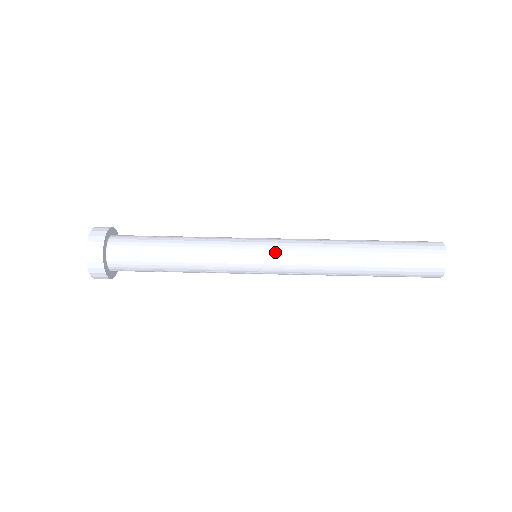
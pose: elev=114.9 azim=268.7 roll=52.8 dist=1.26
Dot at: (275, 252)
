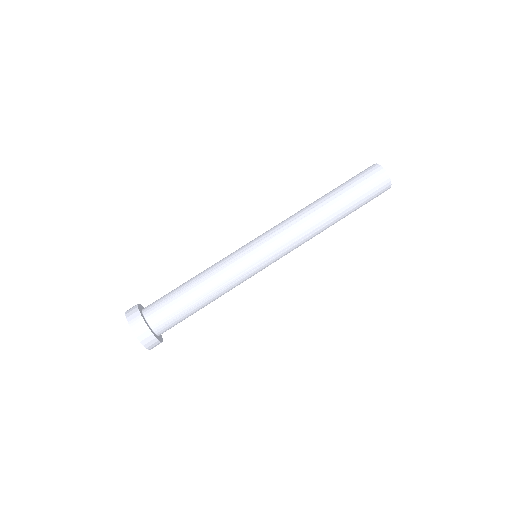
Dot at: (264, 237)
